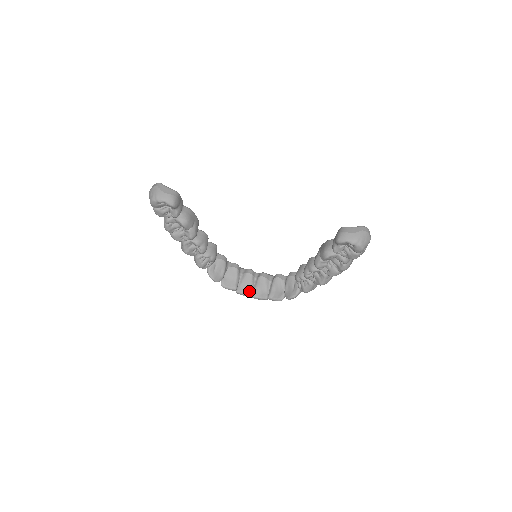
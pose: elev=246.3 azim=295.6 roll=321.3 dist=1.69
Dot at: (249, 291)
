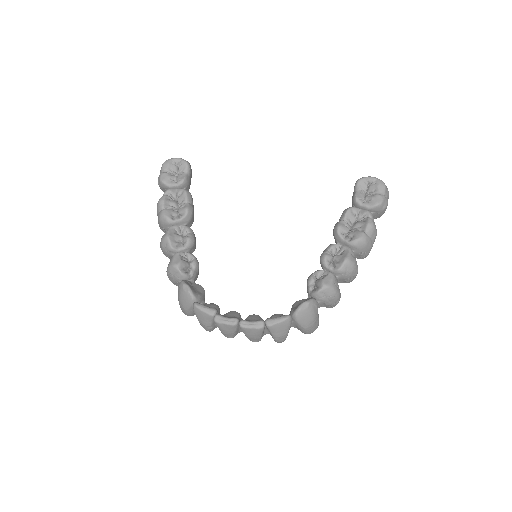
Dot at: (235, 318)
